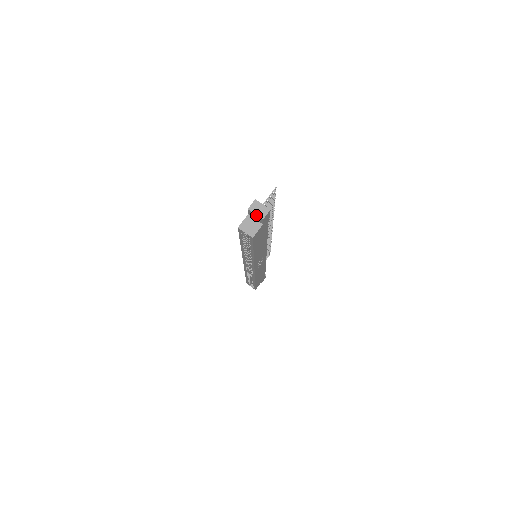
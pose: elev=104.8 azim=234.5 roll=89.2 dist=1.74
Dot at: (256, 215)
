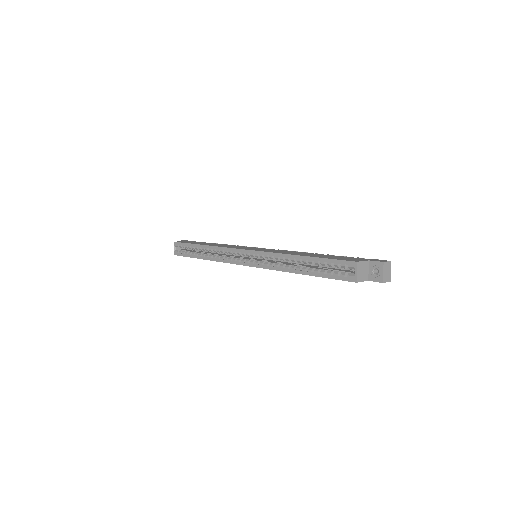
Dot at: (382, 273)
